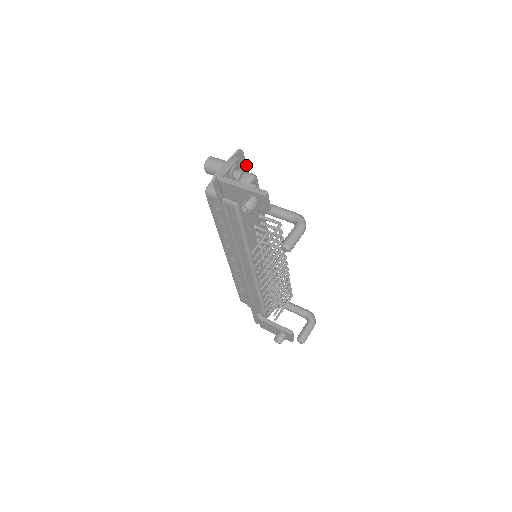
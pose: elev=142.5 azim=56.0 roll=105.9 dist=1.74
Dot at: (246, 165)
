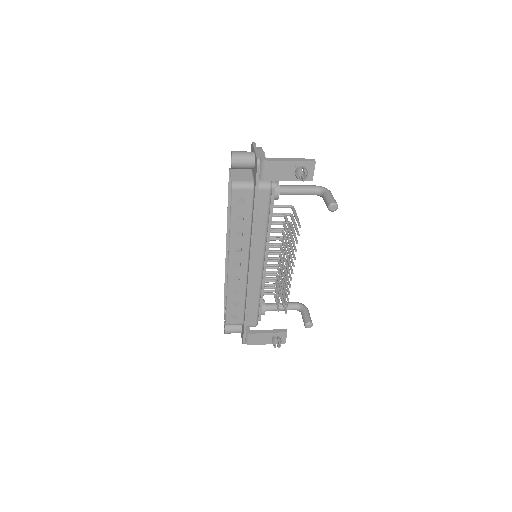
Dot at: occluded
